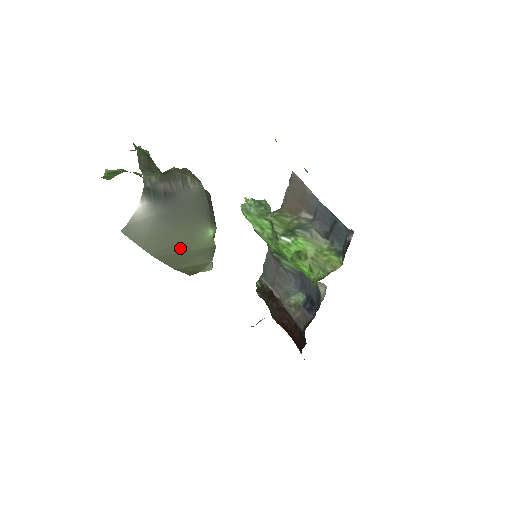
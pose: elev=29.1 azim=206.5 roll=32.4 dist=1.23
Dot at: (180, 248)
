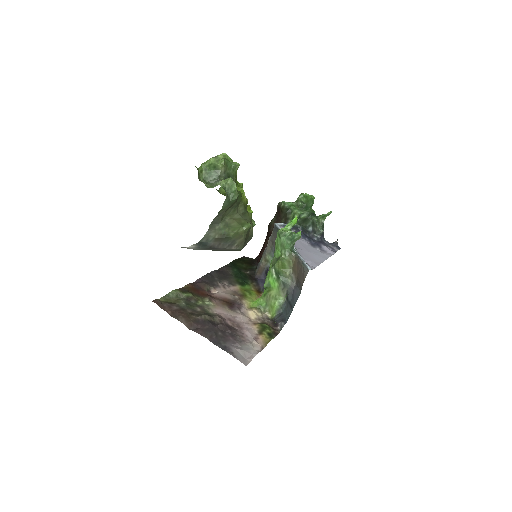
Dot at: occluded
